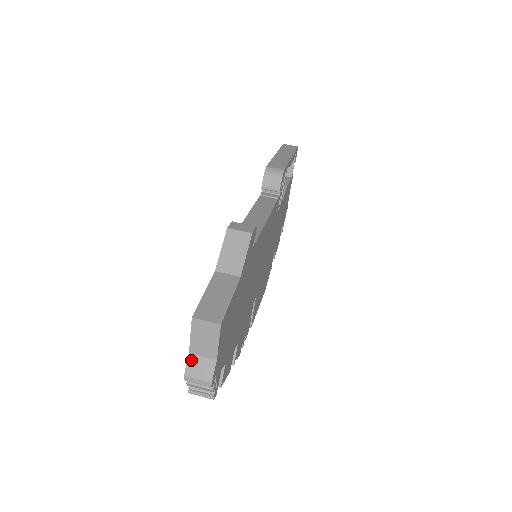
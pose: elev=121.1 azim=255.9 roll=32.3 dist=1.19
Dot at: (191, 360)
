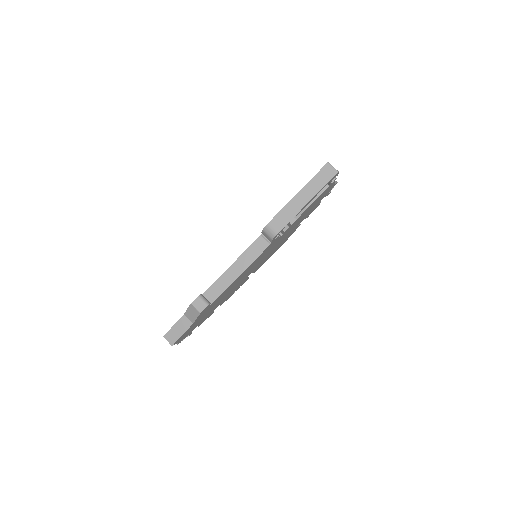
Dot at: occluded
